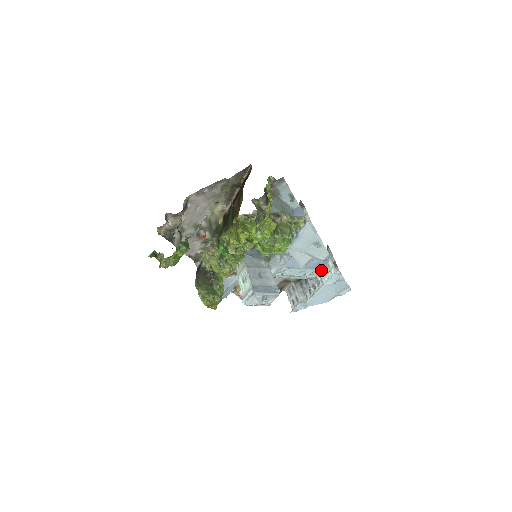
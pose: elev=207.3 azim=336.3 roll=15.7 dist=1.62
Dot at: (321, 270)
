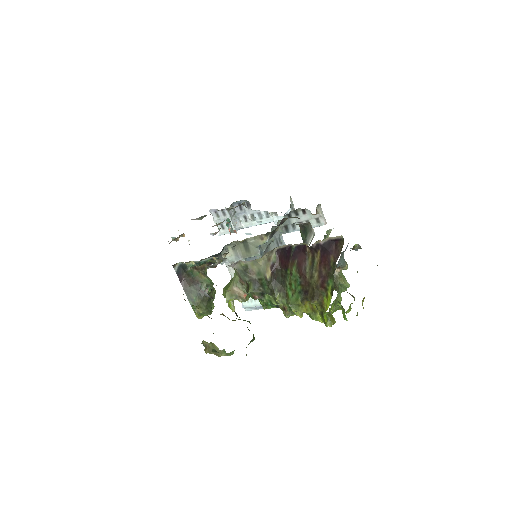
Dot at: occluded
